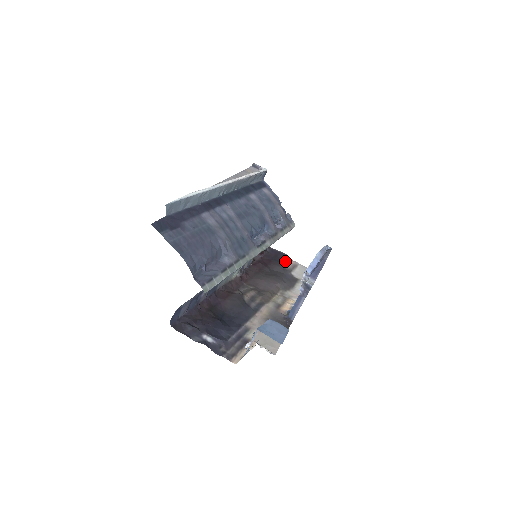
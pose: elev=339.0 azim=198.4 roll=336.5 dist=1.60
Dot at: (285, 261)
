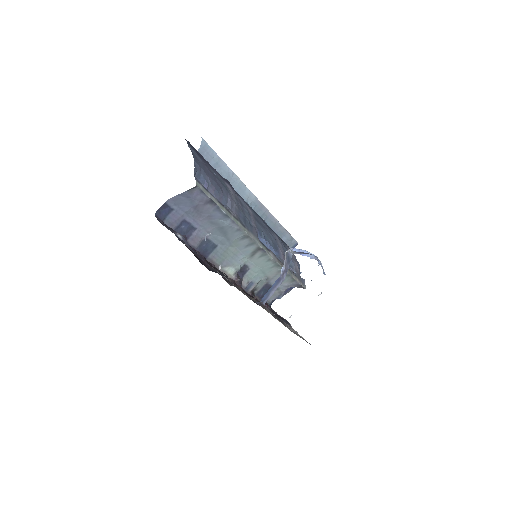
Dot at: (285, 321)
